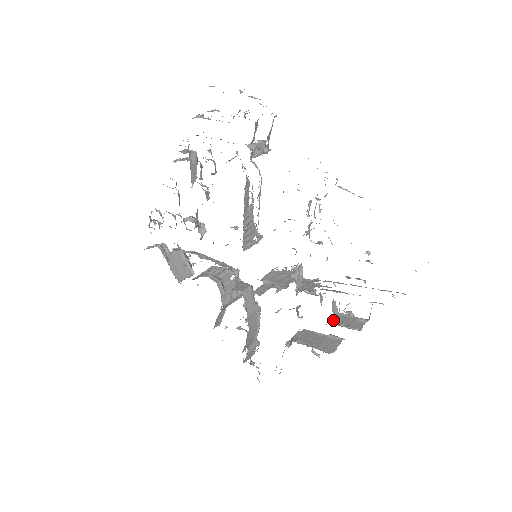
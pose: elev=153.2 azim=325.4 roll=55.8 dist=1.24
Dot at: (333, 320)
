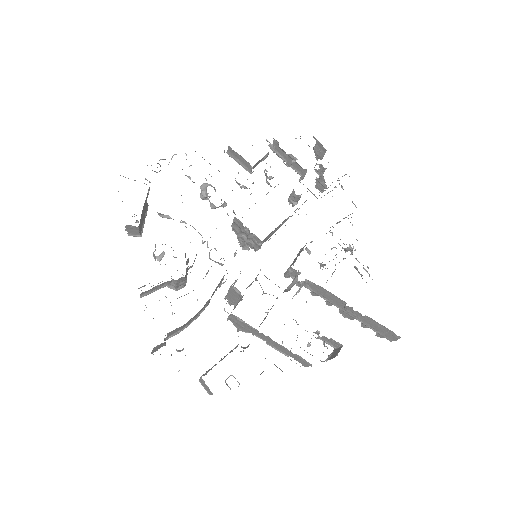
Dot at: occluded
